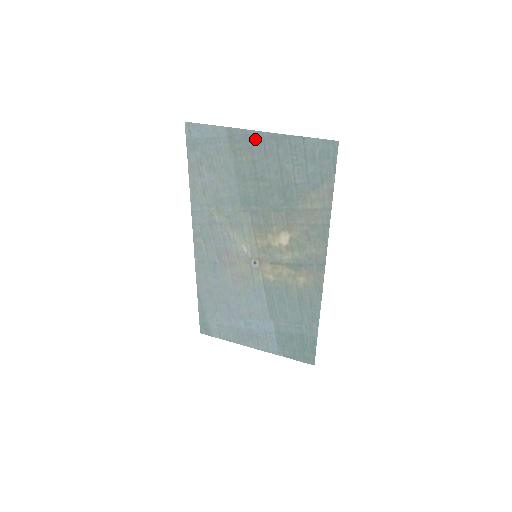
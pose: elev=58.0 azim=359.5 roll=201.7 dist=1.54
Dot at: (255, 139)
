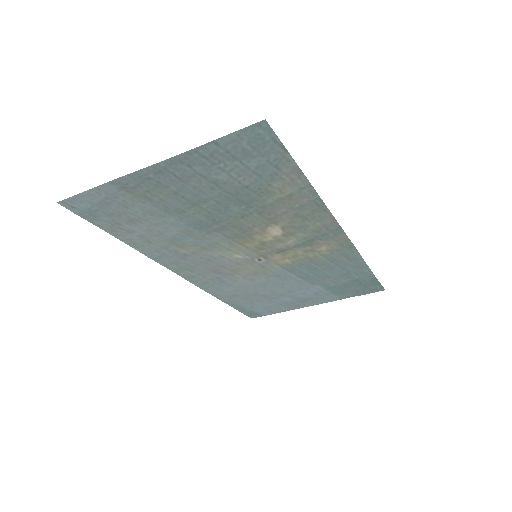
Dot at: (154, 175)
